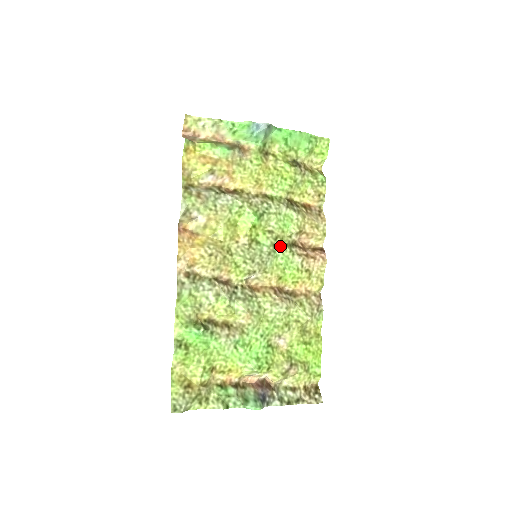
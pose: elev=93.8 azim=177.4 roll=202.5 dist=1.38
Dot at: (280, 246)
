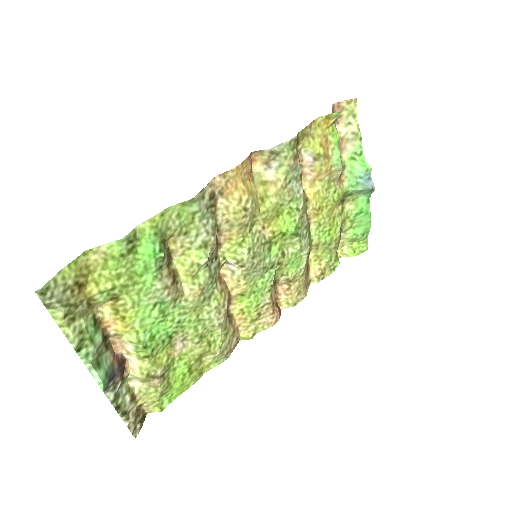
Dot at: (273, 272)
